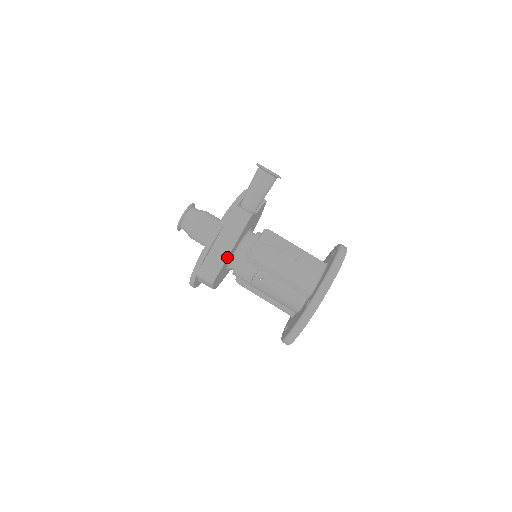
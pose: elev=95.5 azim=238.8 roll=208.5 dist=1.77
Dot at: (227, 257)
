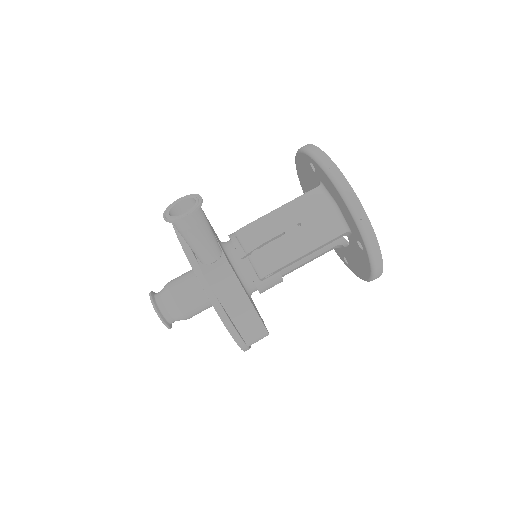
Dot at: (255, 311)
